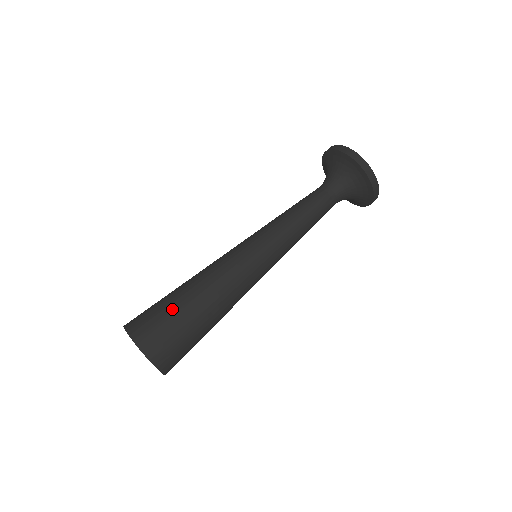
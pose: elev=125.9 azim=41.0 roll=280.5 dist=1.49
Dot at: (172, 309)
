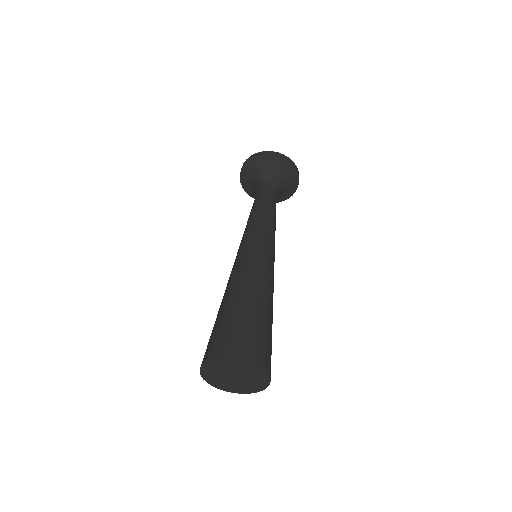
Dot at: (243, 316)
